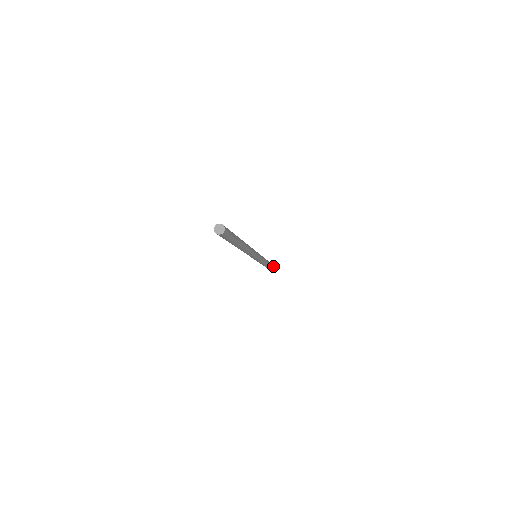
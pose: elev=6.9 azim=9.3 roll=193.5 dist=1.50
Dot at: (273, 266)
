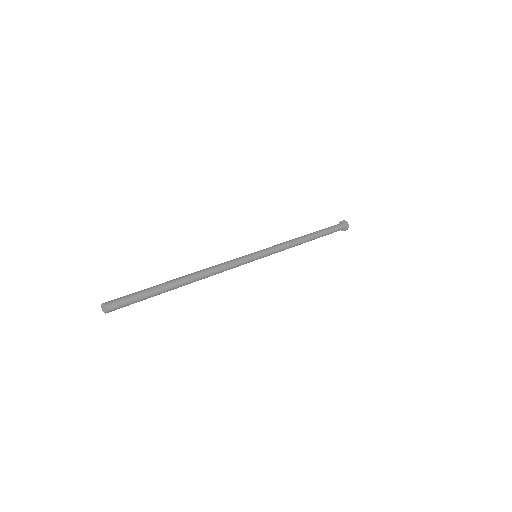
Dot at: occluded
